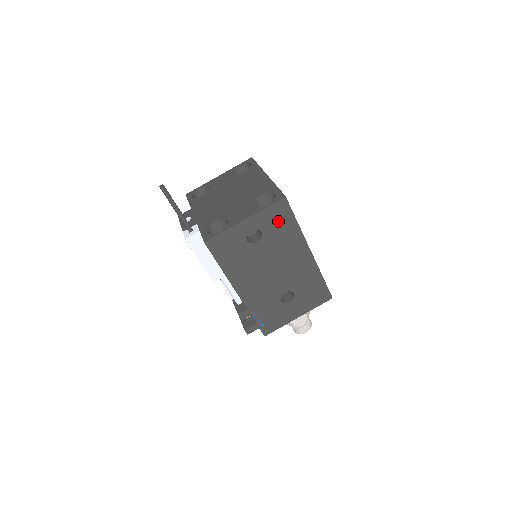
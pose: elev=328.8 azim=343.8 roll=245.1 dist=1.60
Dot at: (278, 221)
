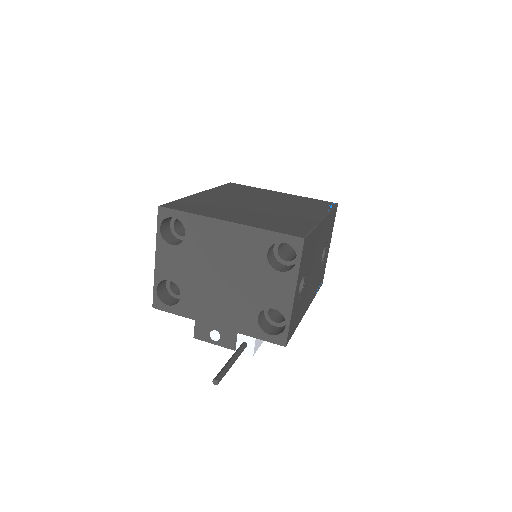
Dot at: (307, 253)
